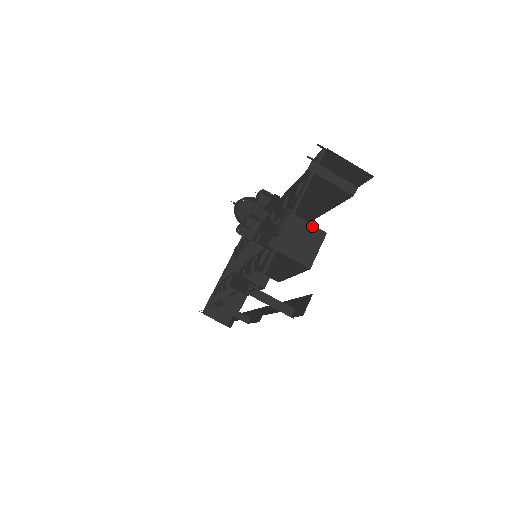
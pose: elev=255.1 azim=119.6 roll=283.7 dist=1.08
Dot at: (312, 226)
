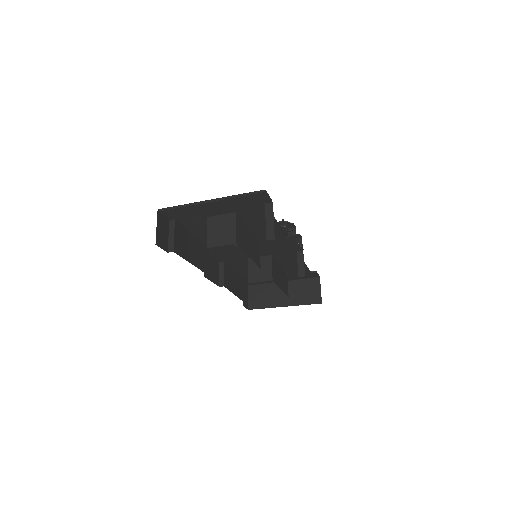
Dot at: (235, 232)
